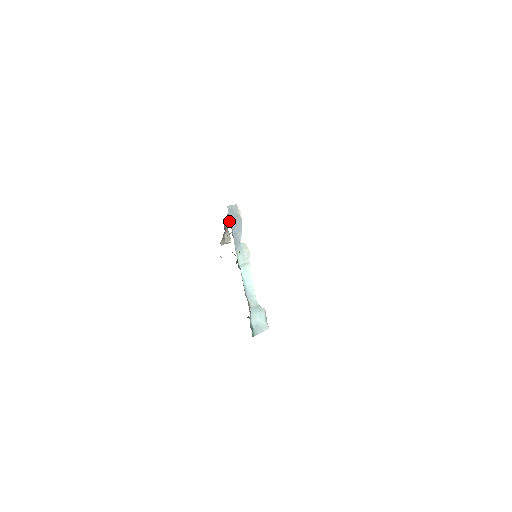
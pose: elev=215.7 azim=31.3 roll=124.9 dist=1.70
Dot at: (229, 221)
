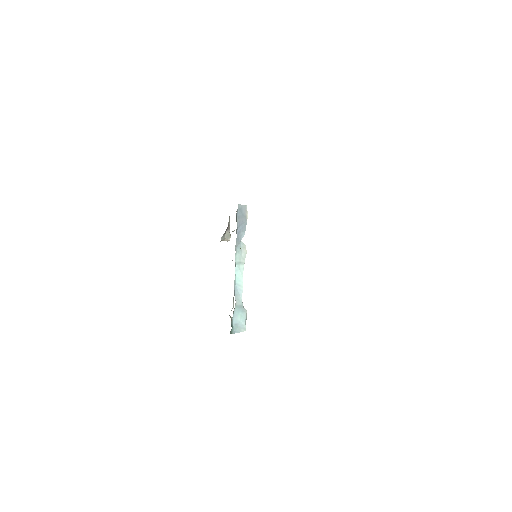
Dot at: (236, 218)
